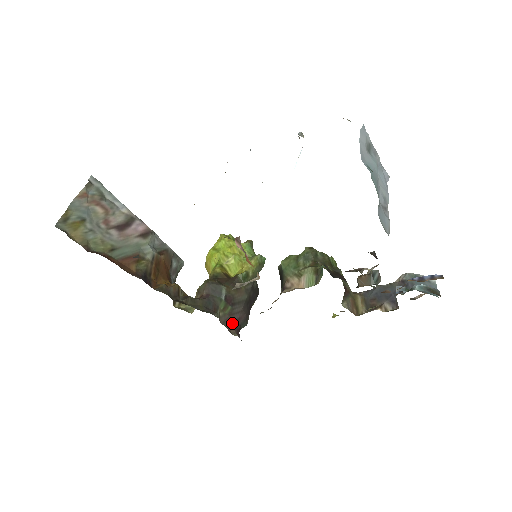
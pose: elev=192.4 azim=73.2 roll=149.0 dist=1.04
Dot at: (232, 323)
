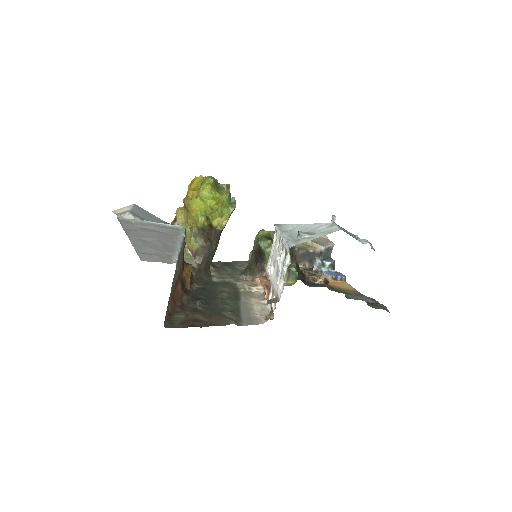
Dot at: occluded
